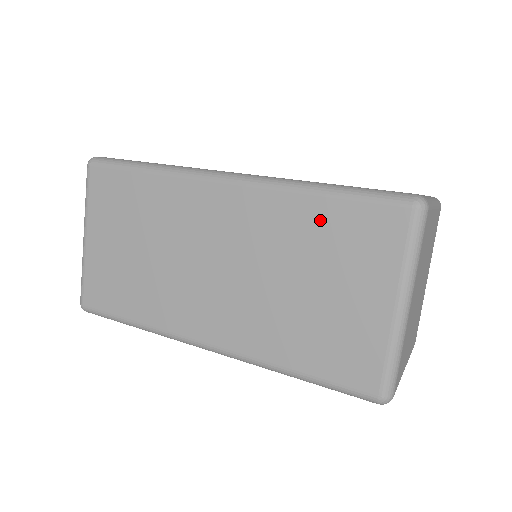
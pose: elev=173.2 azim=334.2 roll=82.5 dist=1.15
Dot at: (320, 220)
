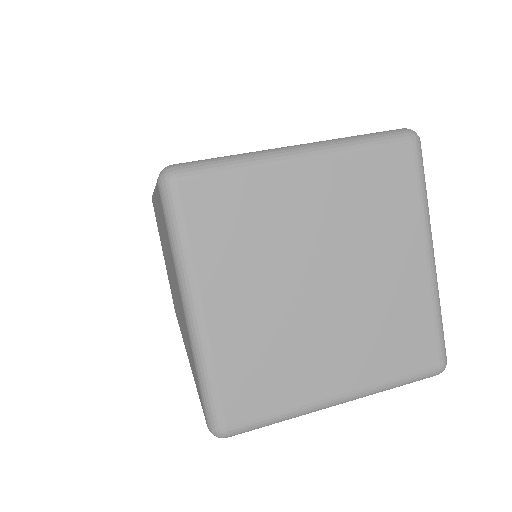
Dot at: occluded
